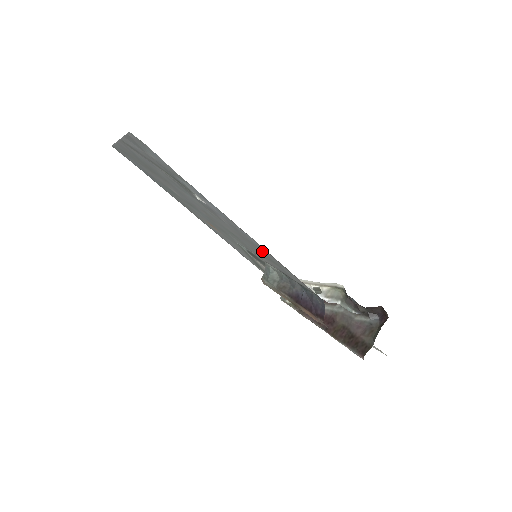
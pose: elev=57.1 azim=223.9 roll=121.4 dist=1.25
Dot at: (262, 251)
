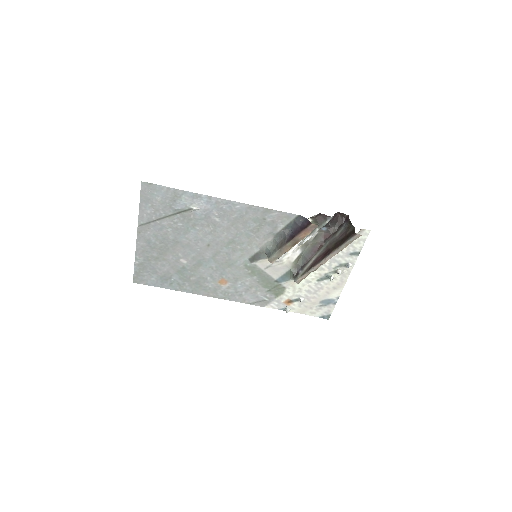
Dot at: (248, 217)
